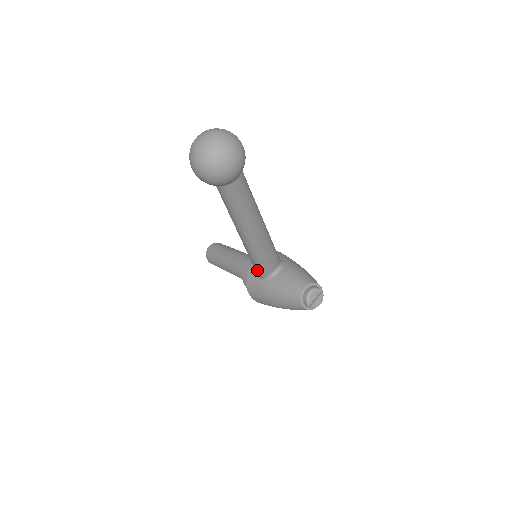
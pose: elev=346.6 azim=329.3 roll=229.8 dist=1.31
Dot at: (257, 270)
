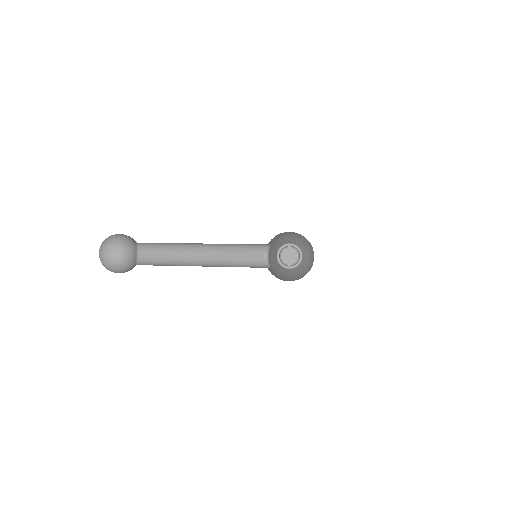
Dot at: occluded
